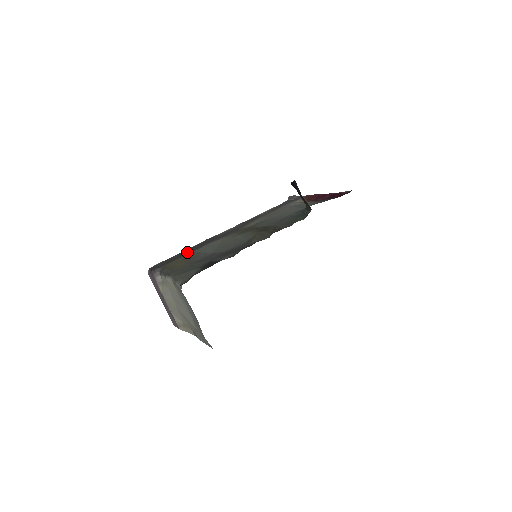
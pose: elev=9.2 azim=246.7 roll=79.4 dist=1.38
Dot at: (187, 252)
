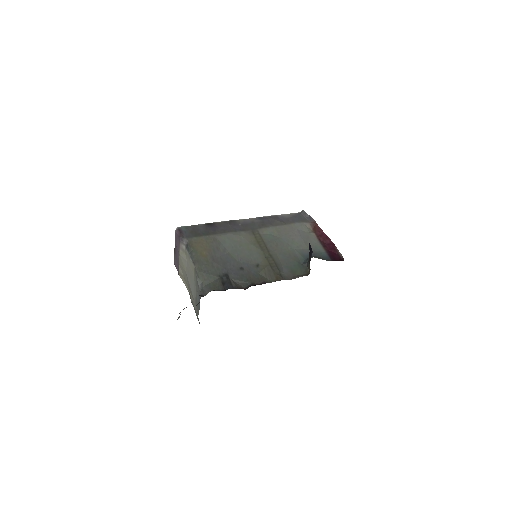
Dot at: (211, 231)
